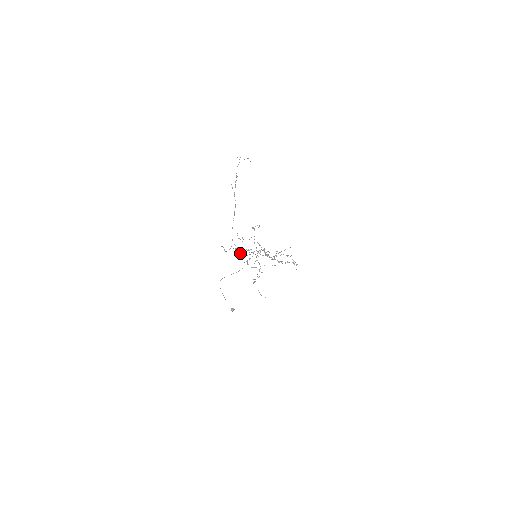
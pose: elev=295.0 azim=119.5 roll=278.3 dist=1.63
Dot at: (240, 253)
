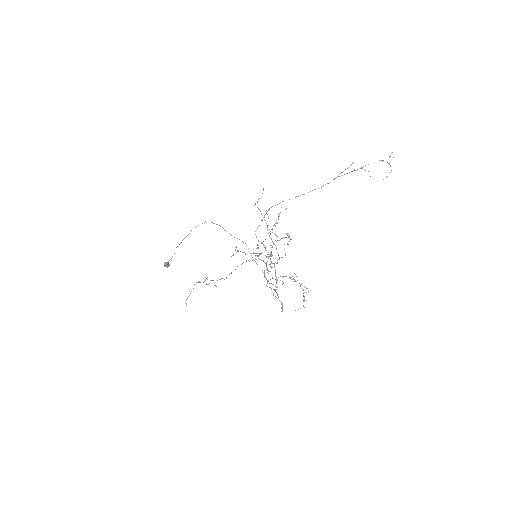
Dot at: occluded
